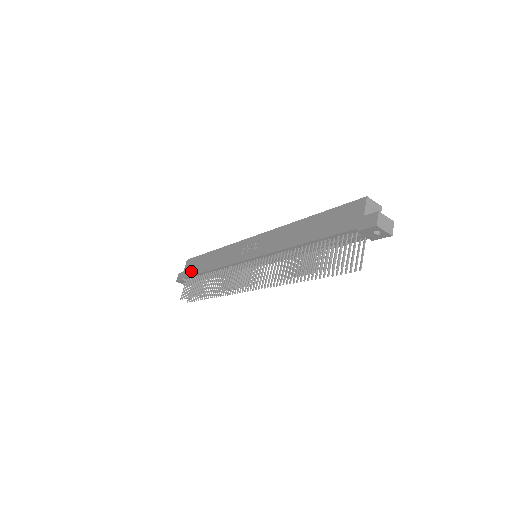
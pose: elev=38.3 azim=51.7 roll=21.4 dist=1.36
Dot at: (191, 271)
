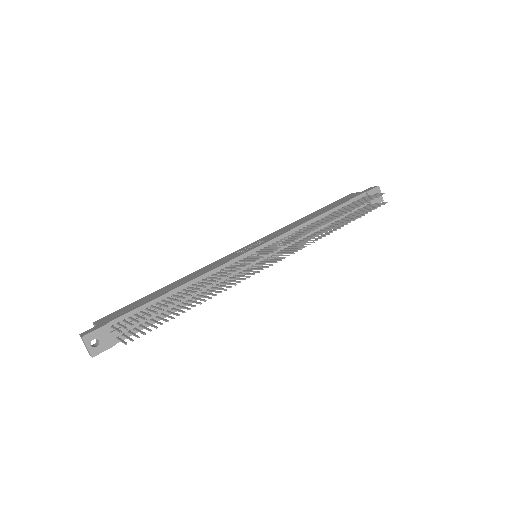
Dot at: (127, 310)
